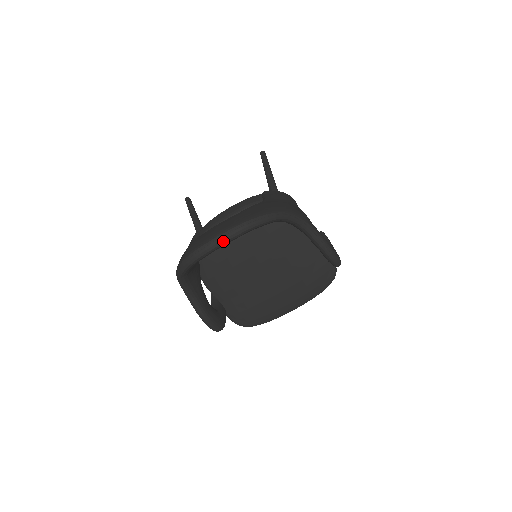
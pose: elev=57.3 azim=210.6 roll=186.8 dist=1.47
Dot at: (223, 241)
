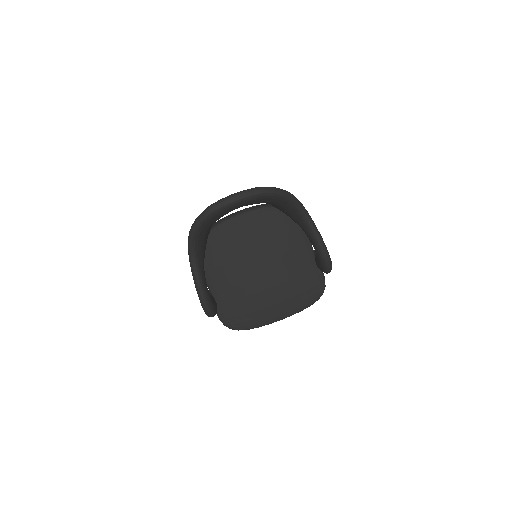
Dot at: (240, 197)
